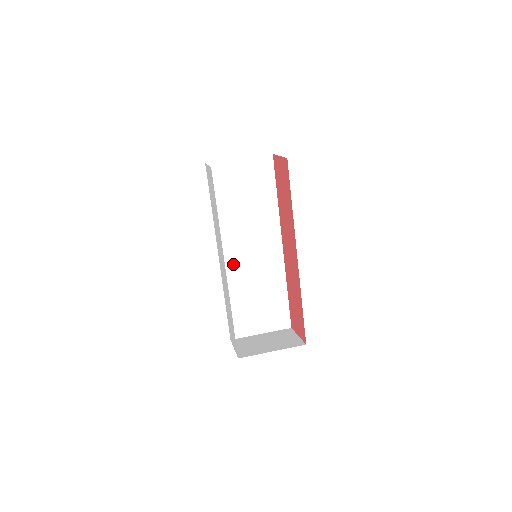
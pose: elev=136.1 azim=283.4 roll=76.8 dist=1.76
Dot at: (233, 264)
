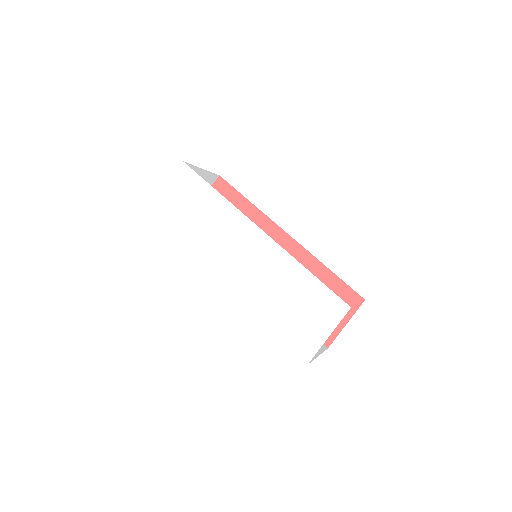
Dot at: occluded
